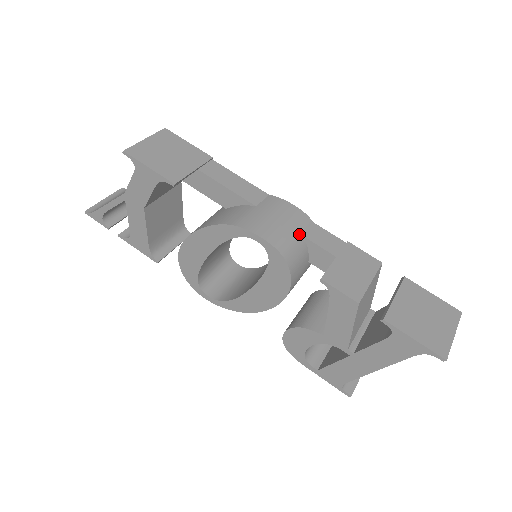
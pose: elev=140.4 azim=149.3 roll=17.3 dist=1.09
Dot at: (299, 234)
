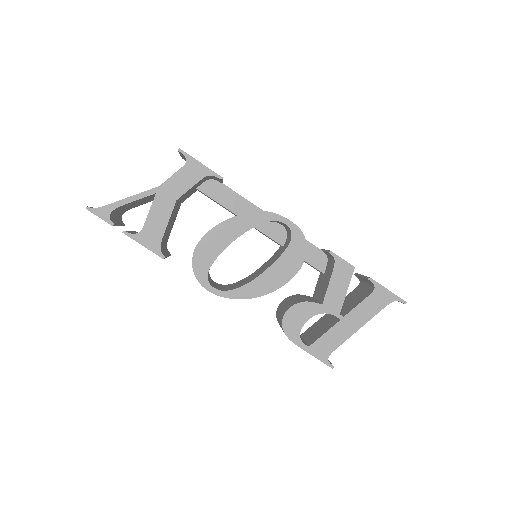
Dot at: occluded
